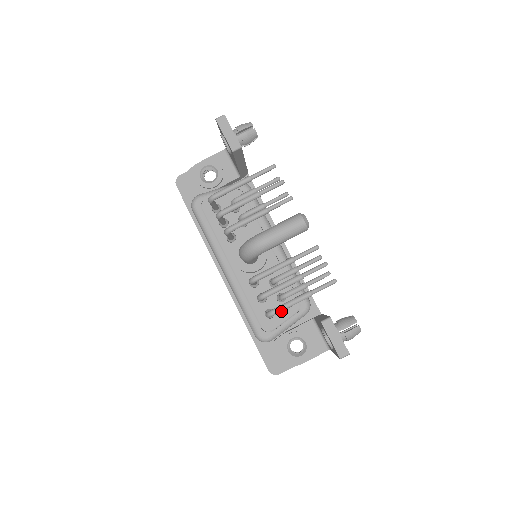
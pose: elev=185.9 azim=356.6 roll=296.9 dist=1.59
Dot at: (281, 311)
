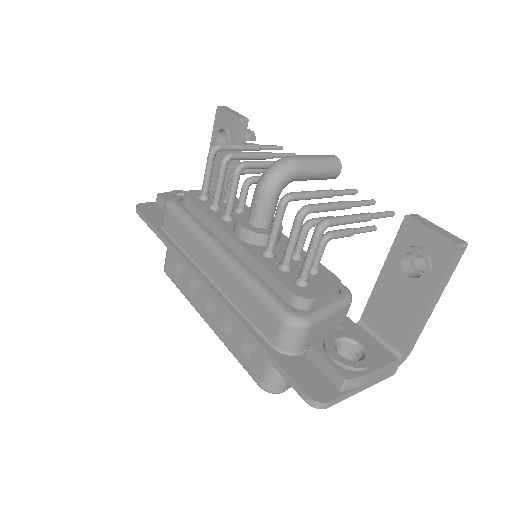
Dot at: (338, 222)
